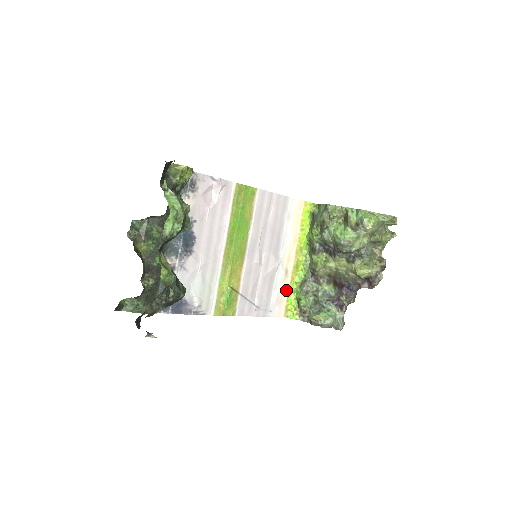
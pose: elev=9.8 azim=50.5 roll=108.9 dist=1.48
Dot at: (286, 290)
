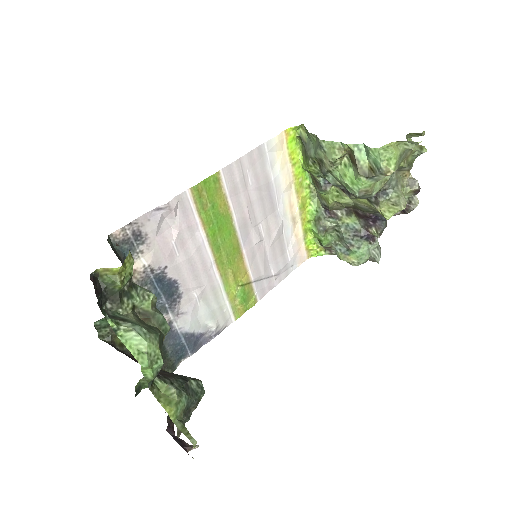
Dot at: (300, 236)
